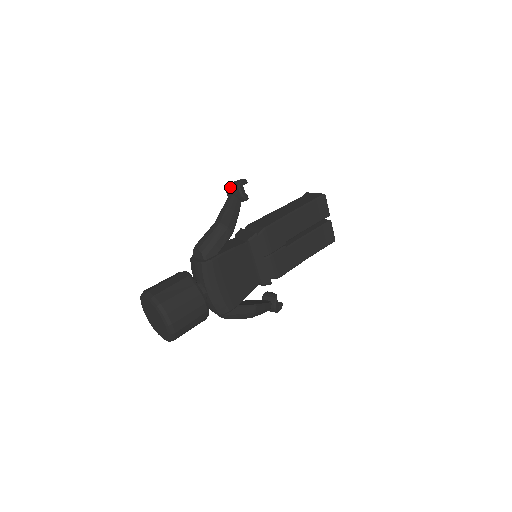
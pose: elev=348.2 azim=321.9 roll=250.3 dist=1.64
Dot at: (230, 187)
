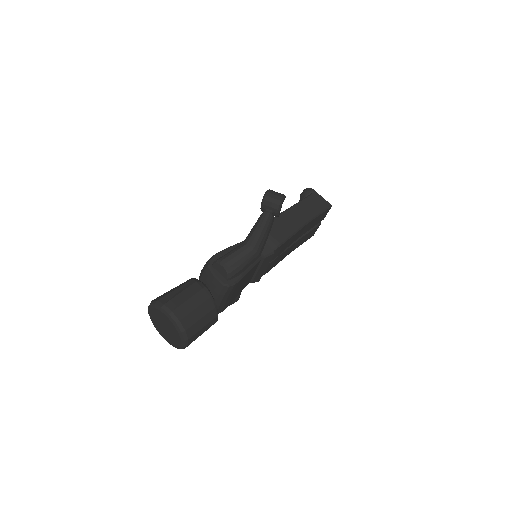
Dot at: (269, 201)
